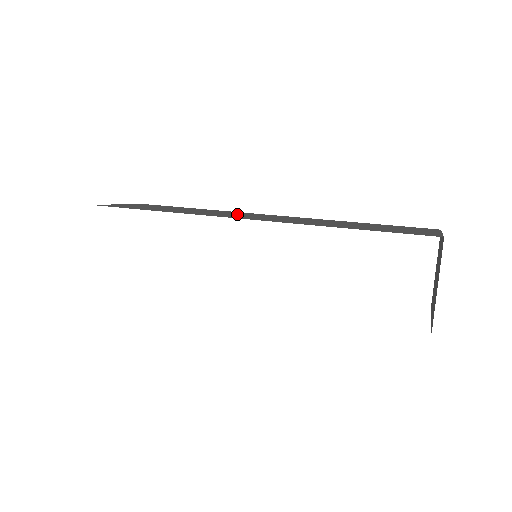
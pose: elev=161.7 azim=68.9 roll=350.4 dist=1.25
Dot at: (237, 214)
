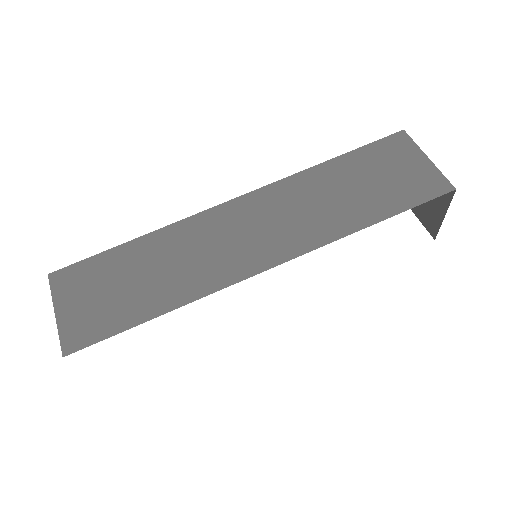
Dot at: (220, 238)
